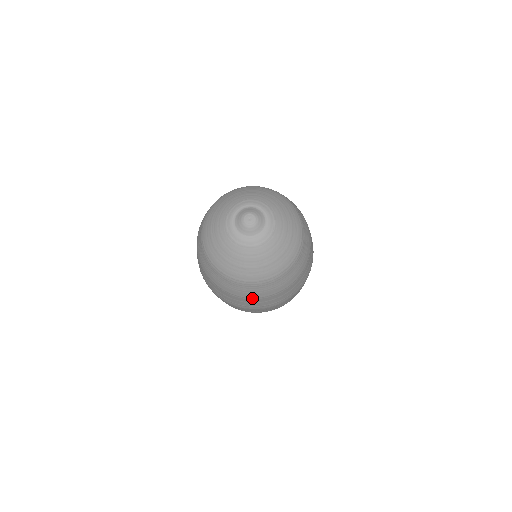
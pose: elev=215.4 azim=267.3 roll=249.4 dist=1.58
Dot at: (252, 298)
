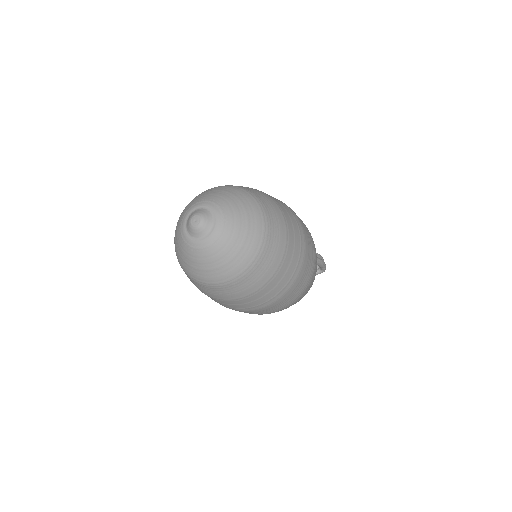
Dot at: (250, 295)
